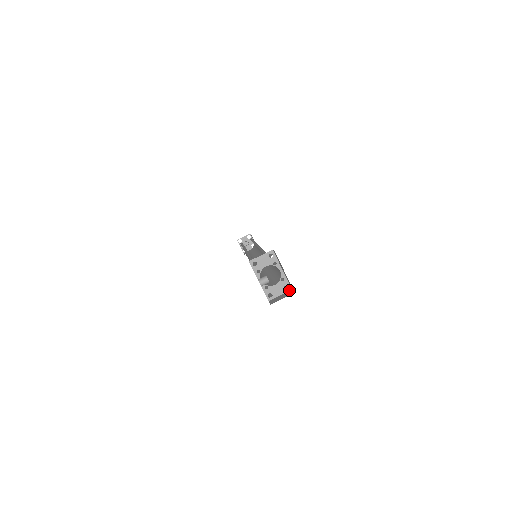
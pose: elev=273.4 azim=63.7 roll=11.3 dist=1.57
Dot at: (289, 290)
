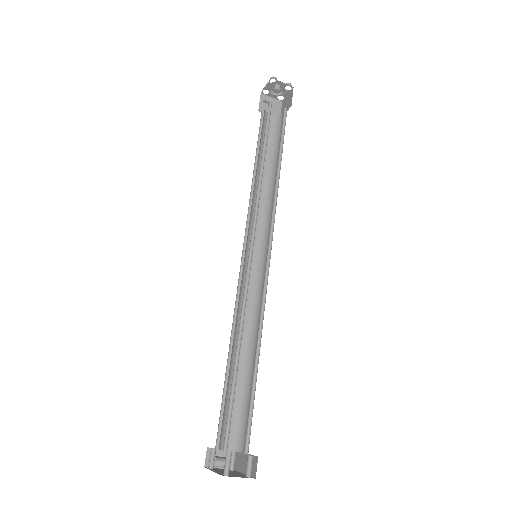
Dot at: occluded
